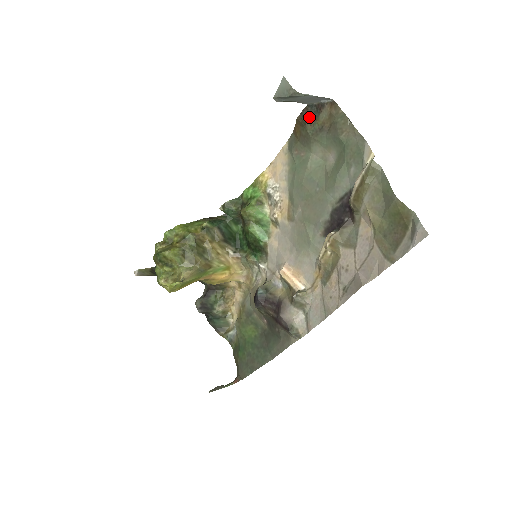
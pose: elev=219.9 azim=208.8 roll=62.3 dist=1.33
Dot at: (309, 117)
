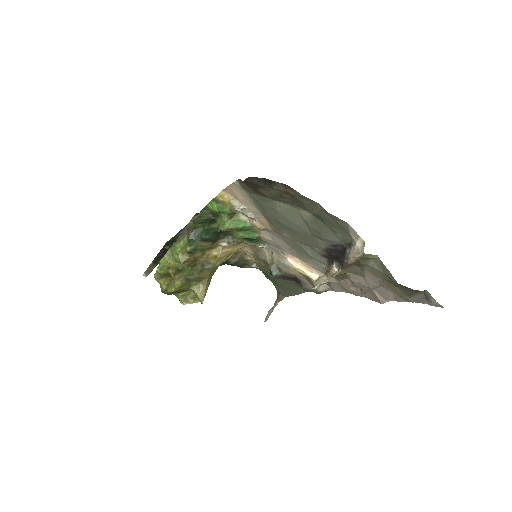
Dot at: (258, 185)
